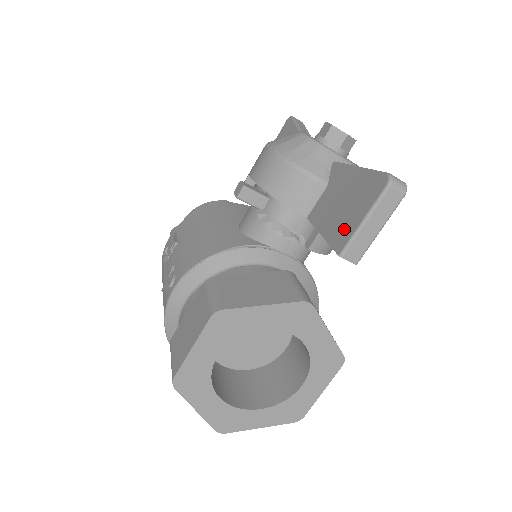
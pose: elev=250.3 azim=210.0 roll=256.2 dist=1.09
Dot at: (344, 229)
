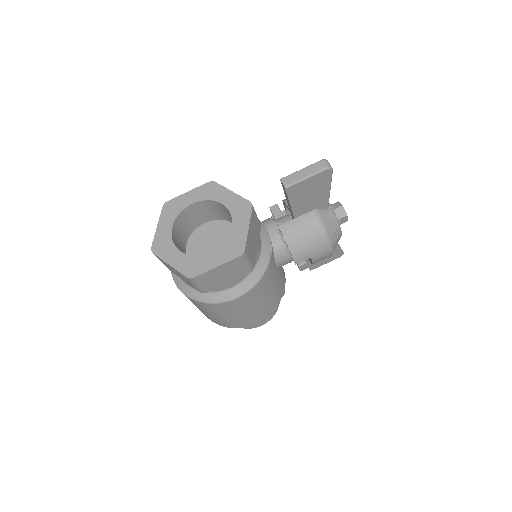
Dot at: occluded
